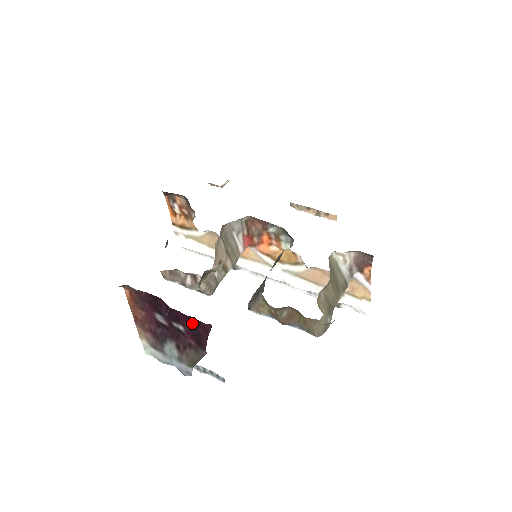
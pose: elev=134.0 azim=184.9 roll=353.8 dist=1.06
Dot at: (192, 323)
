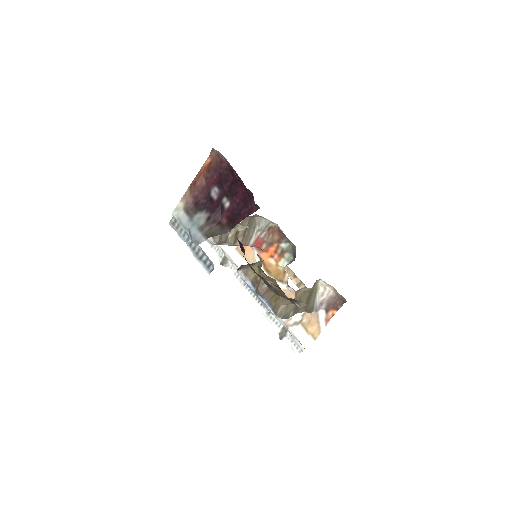
Dot at: (243, 202)
